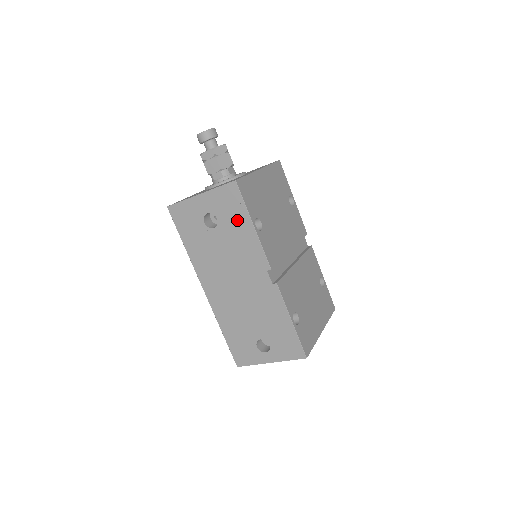
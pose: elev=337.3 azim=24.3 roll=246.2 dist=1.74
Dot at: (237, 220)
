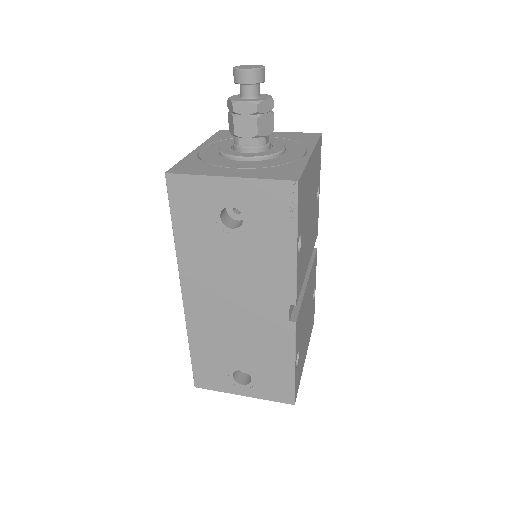
Dot at: (275, 232)
